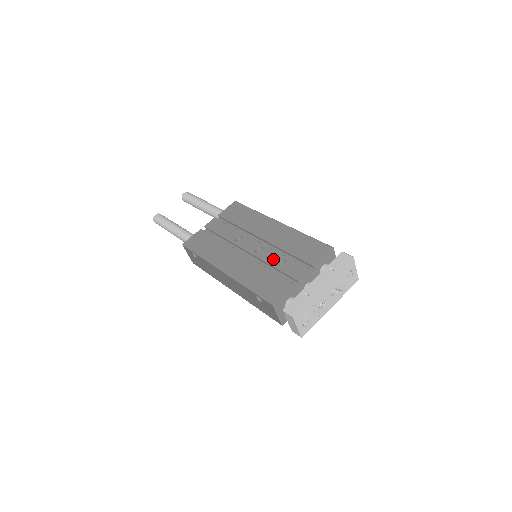
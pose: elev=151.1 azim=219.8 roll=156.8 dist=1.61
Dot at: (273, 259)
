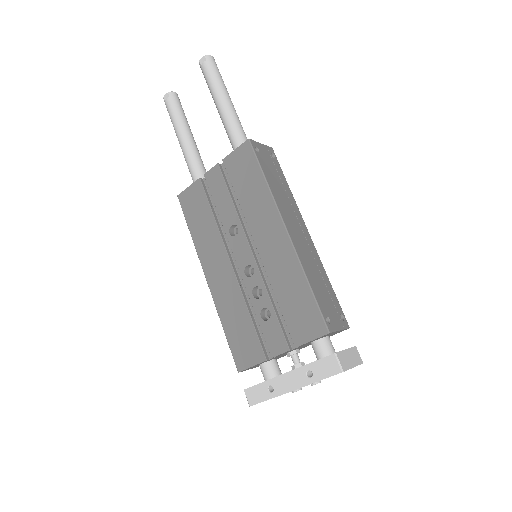
Dot at: (258, 301)
